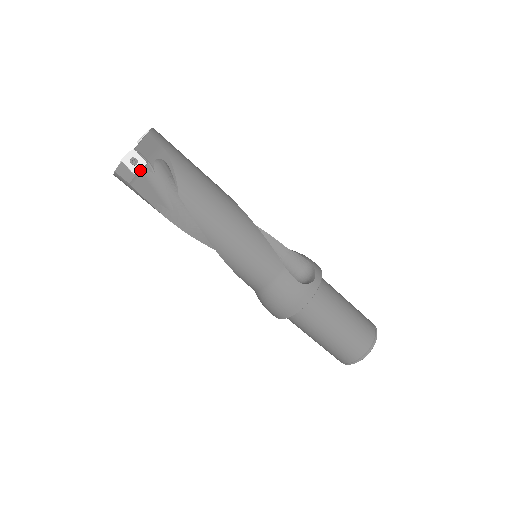
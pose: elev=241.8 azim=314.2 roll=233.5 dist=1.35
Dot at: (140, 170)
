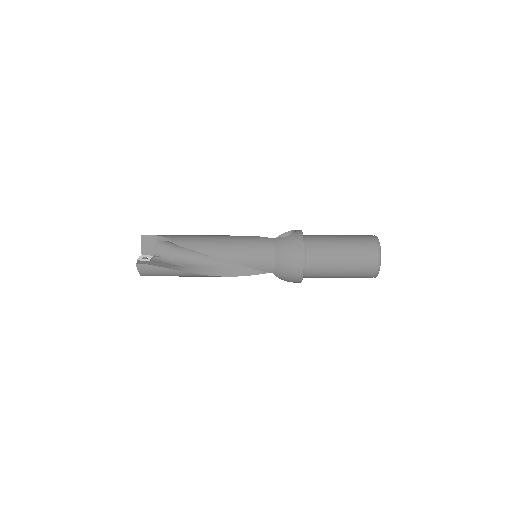
Dot at: (151, 259)
